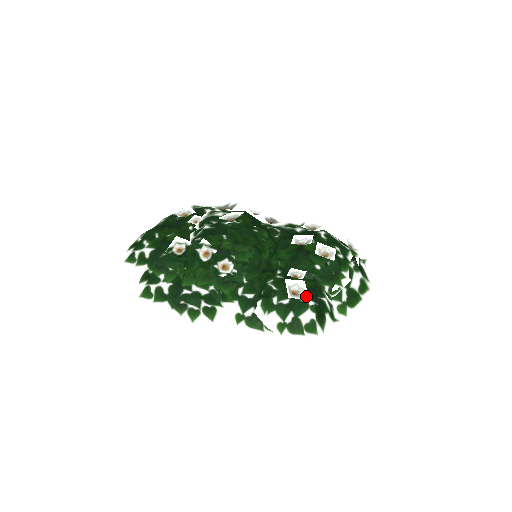
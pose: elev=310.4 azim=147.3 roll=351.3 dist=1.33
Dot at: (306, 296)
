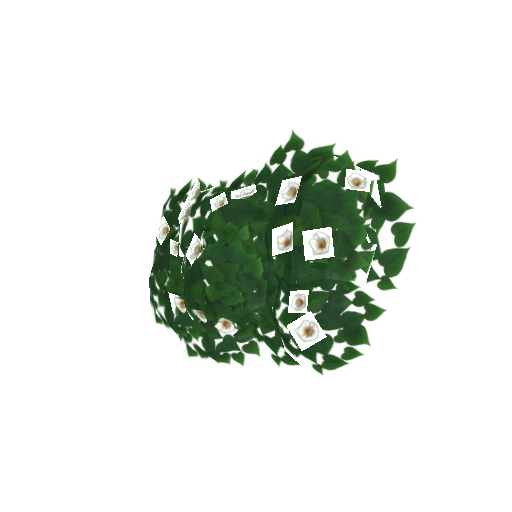
Dot at: (321, 333)
